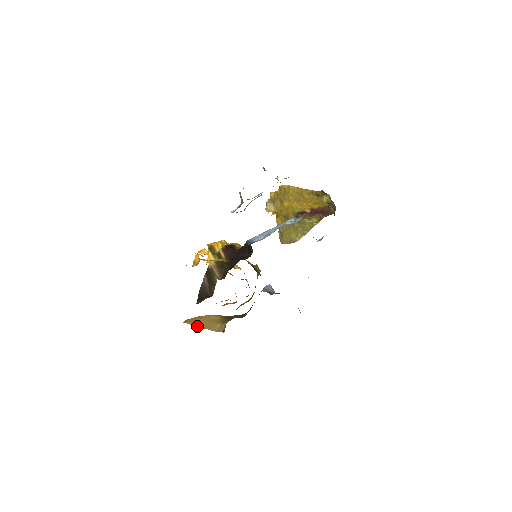
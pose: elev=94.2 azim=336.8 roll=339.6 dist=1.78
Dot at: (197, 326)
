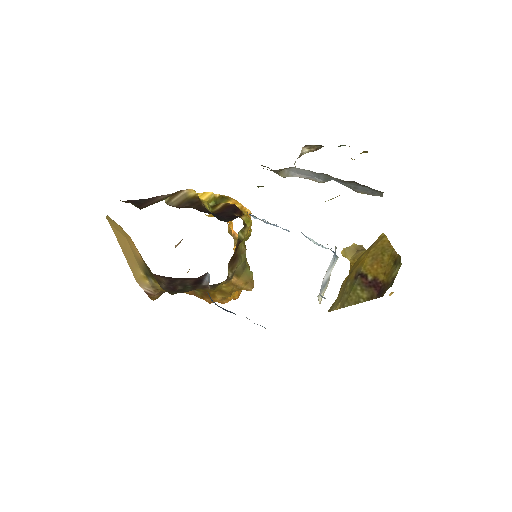
Dot at: (120, 244)
